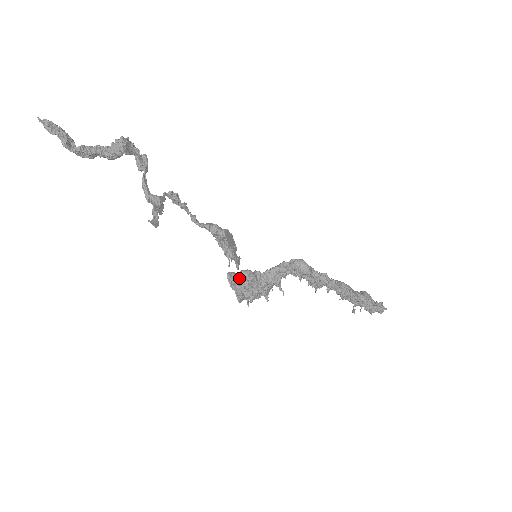
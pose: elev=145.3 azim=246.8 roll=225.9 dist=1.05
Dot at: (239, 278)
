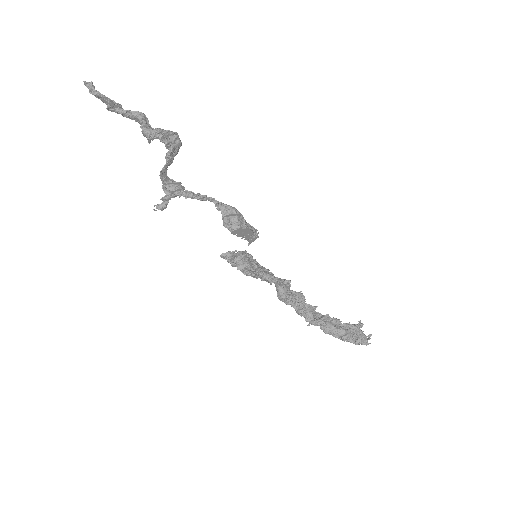
Dot at: (236, 257)
